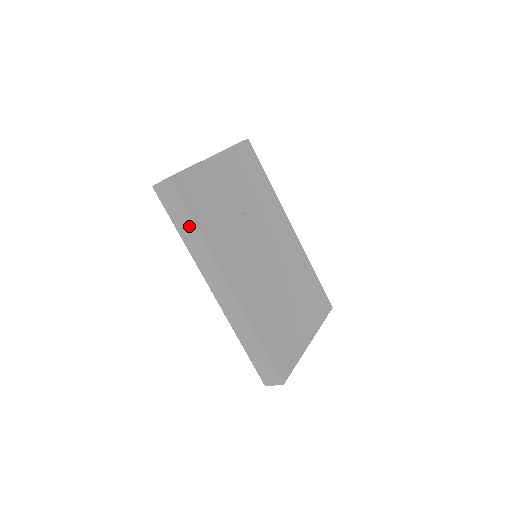
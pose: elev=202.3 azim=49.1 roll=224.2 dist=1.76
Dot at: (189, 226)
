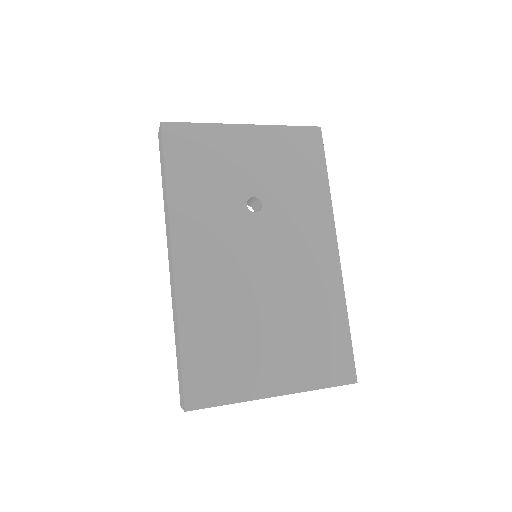
Dot at: (164, 179)
